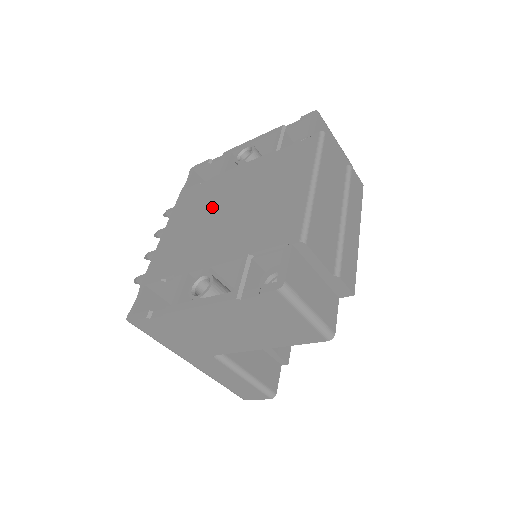
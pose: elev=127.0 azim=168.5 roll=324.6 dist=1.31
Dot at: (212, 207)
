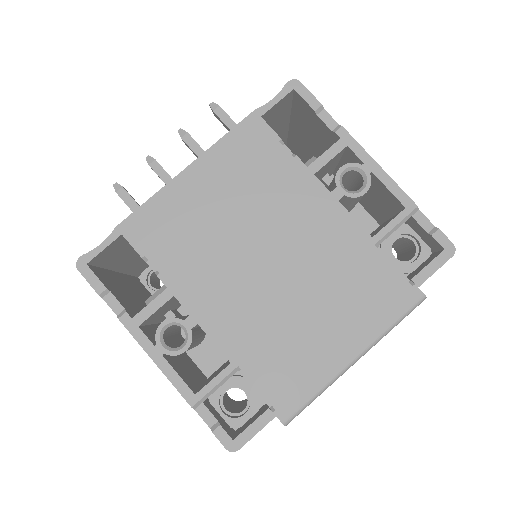
Dot at: (260, 222)
